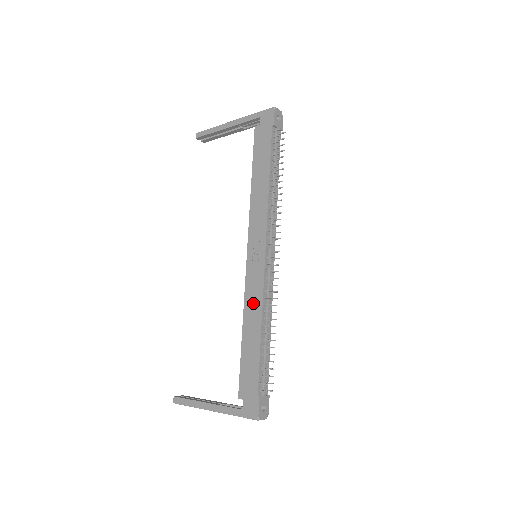
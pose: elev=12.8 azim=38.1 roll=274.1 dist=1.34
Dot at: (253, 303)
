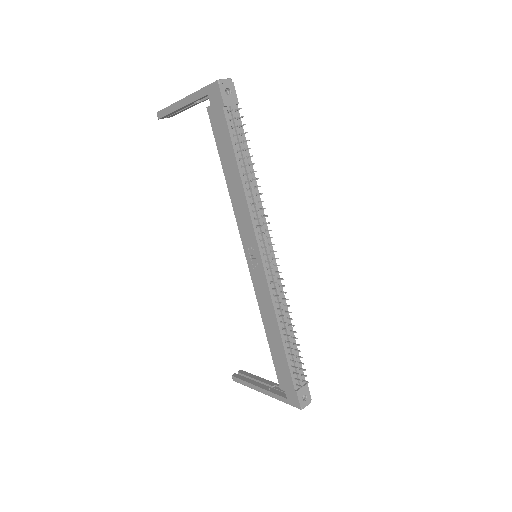
Dot at: (266, 308)
